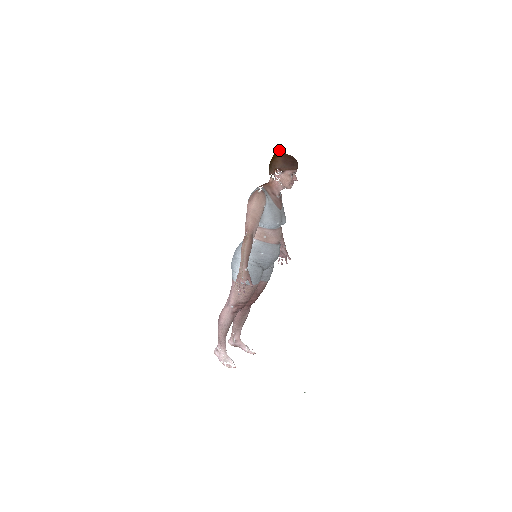
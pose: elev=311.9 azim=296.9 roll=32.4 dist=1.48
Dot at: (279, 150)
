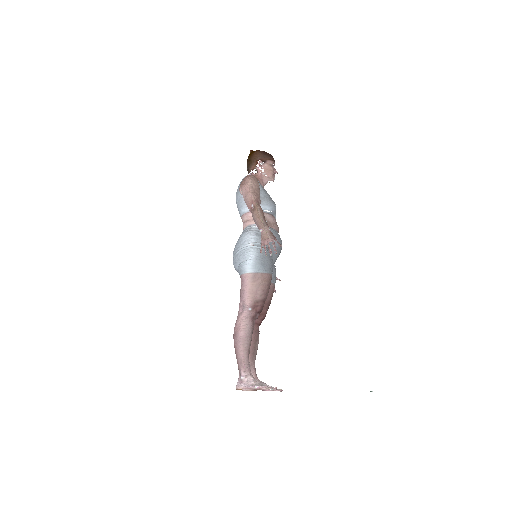
Dot at: occluded
